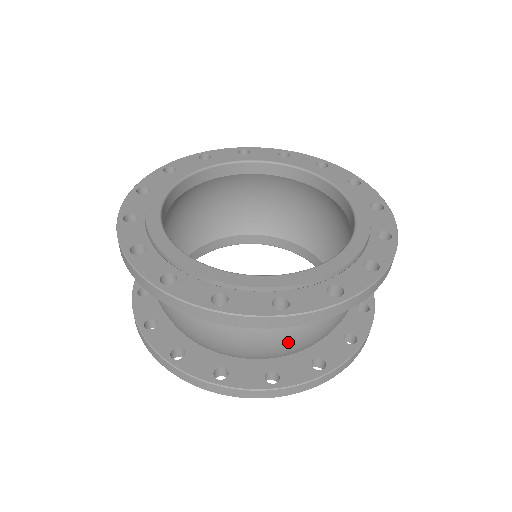
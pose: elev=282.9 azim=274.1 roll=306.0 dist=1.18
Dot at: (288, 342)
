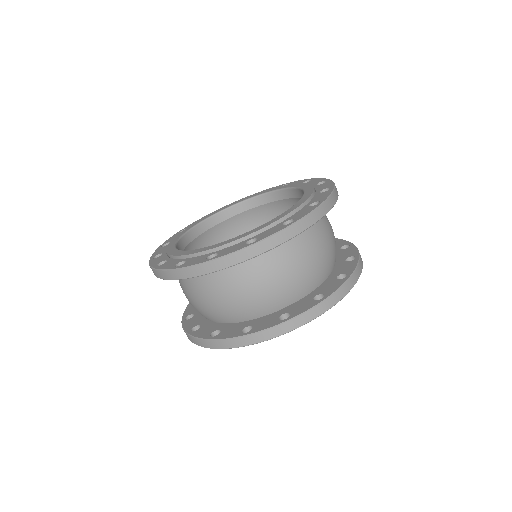
Dot at: (311, 265)
